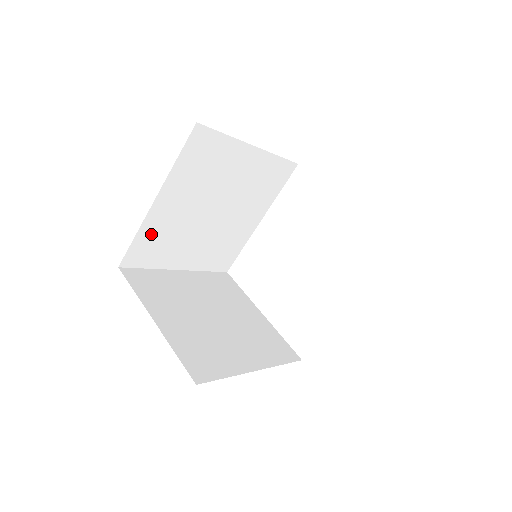
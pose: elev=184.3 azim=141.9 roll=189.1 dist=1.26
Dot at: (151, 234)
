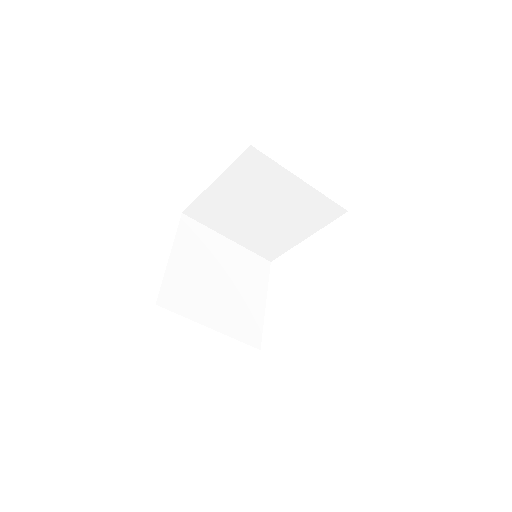
Dot at: (208, 203)
